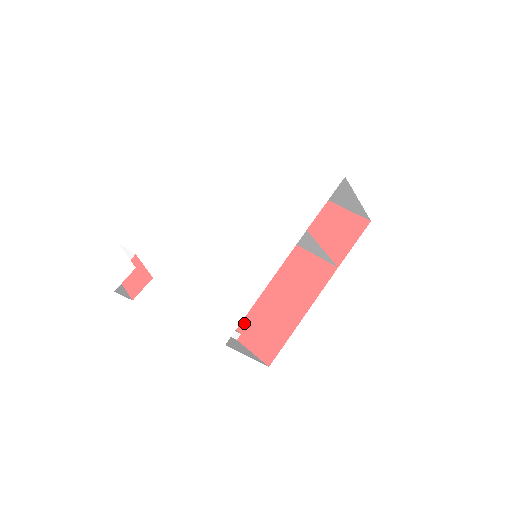
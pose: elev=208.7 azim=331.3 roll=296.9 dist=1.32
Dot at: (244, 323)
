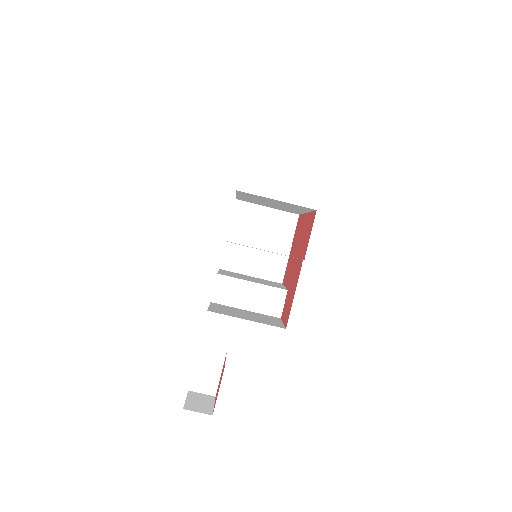
Dot at: (300, 264)
